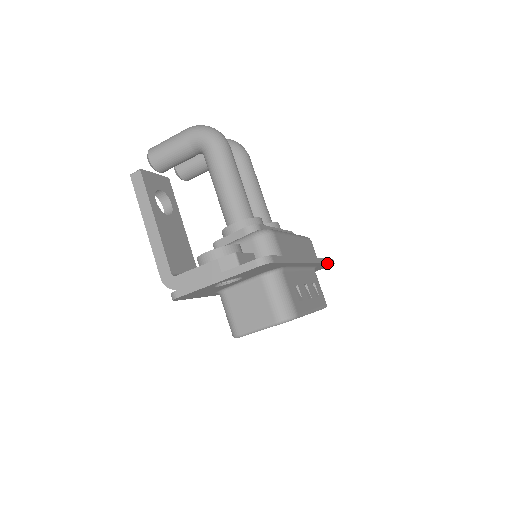
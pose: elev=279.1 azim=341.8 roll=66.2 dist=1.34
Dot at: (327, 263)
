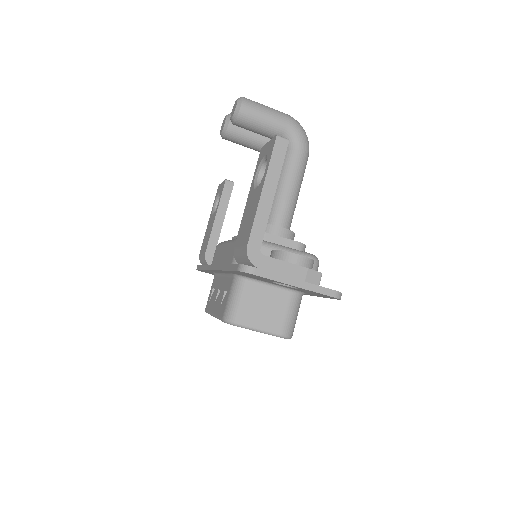
Dot at: occluded
